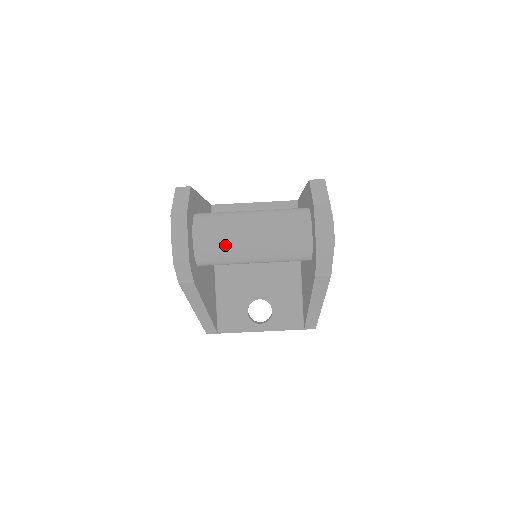
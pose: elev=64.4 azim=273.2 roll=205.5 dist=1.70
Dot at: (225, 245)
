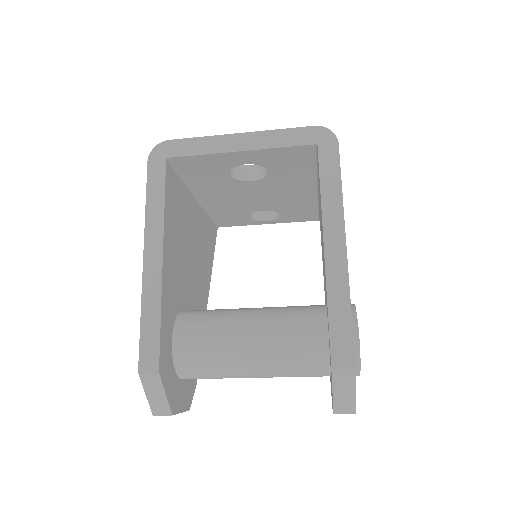
Dot at: occluded
